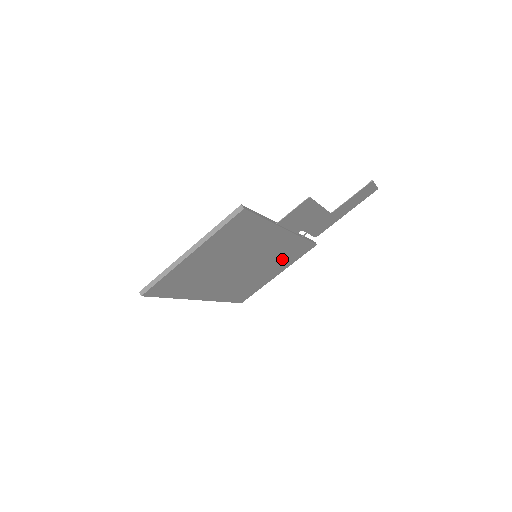
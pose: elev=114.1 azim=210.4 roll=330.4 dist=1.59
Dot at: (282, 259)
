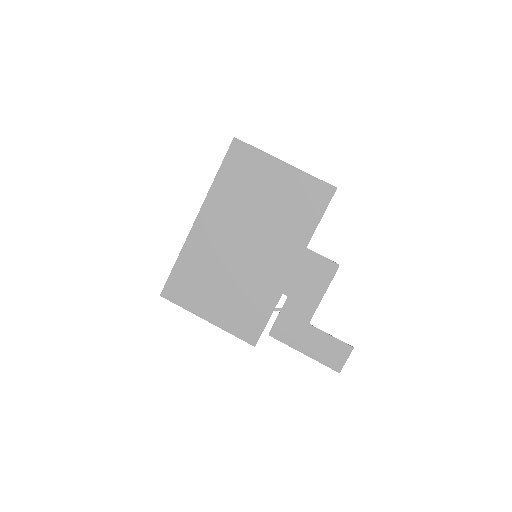
Dot at: (240, 303)
